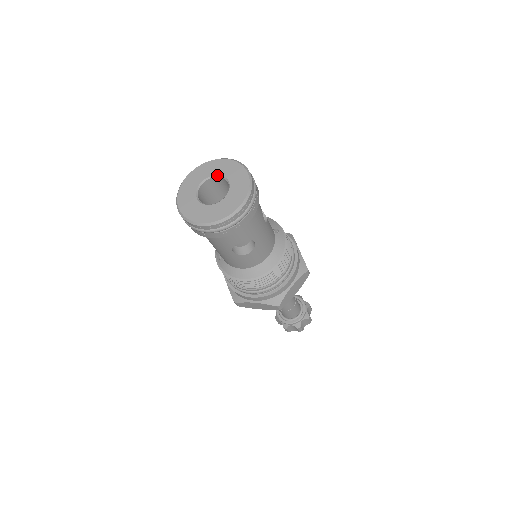
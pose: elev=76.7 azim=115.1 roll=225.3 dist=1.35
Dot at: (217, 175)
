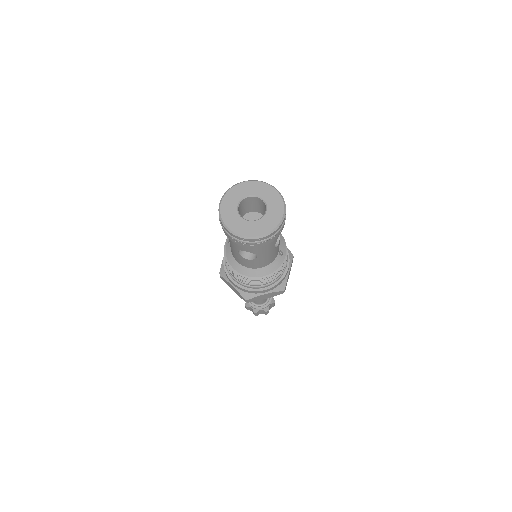
Dot at: (263, 199)
